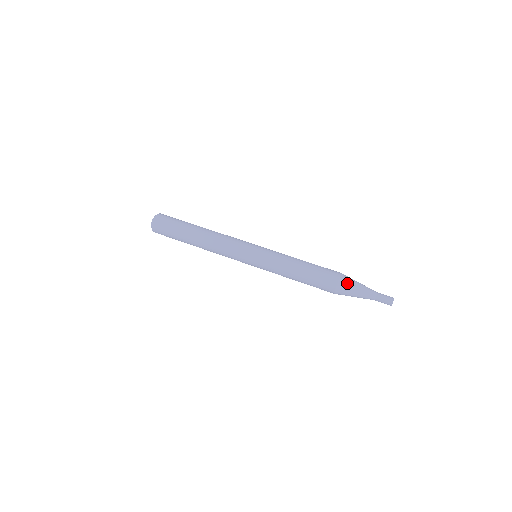
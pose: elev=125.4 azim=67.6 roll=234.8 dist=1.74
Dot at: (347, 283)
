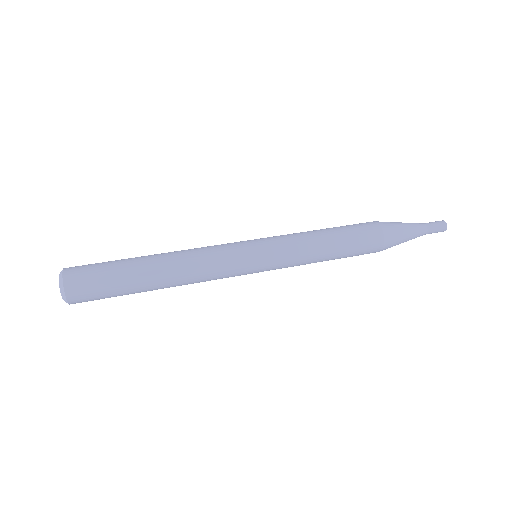
Dot at: (391, 225)
